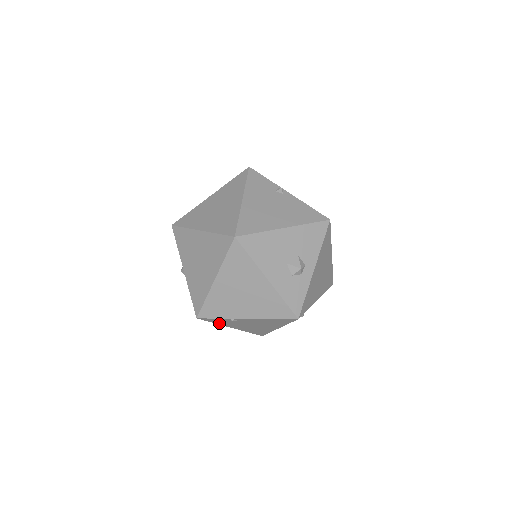
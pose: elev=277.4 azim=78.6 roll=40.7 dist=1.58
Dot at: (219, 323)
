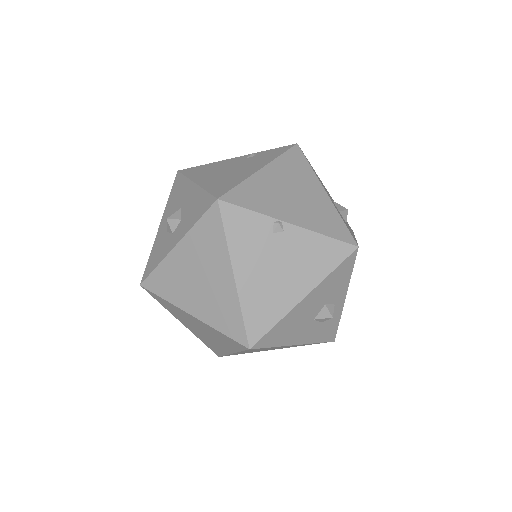
Dot at: occluded
